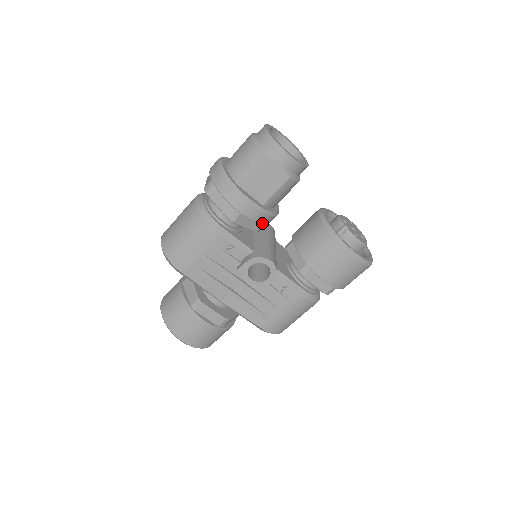
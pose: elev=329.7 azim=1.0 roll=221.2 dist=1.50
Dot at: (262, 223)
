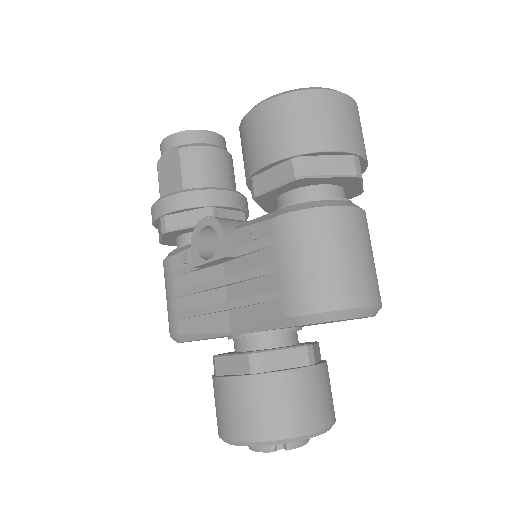
Dot at: (193, 205)
